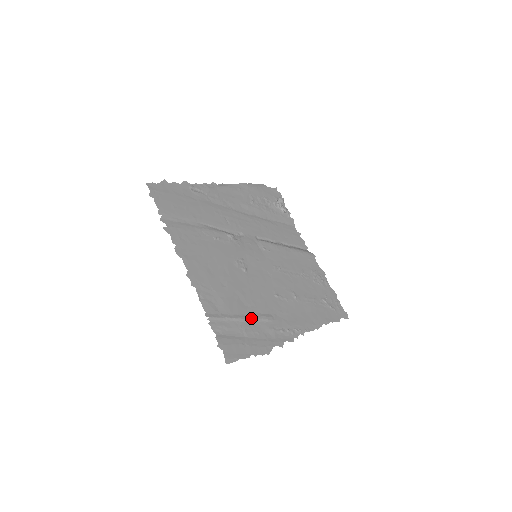
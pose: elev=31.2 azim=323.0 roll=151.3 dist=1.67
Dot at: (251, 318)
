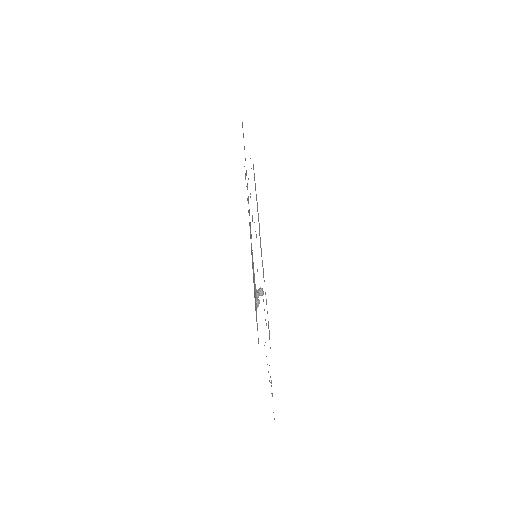
Dot at: occluded
